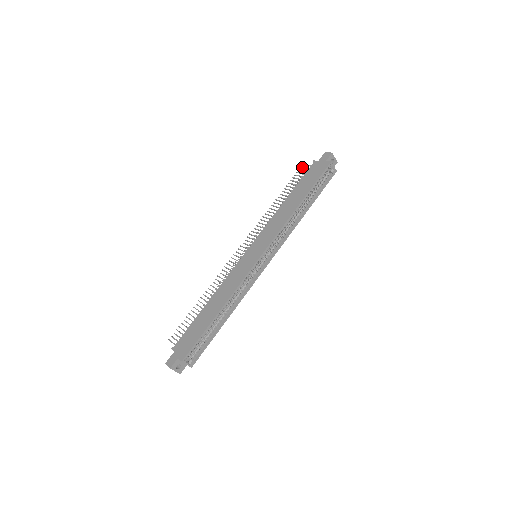
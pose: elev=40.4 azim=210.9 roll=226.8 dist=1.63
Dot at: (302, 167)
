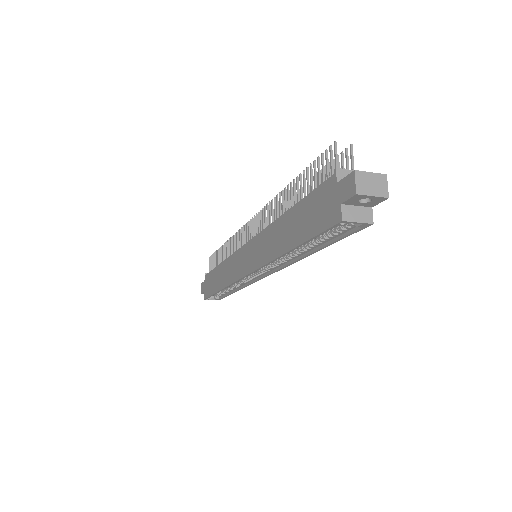
Dot at: occluded
